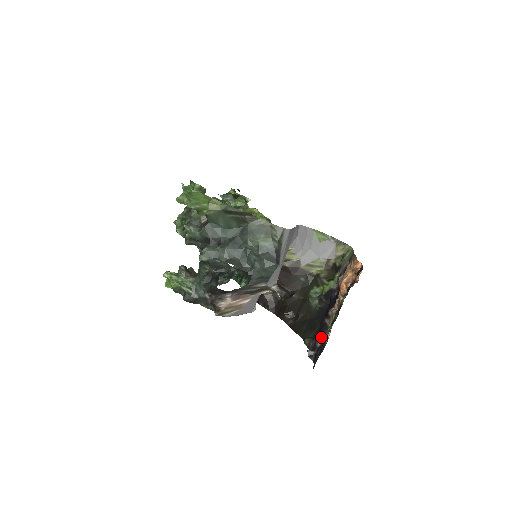
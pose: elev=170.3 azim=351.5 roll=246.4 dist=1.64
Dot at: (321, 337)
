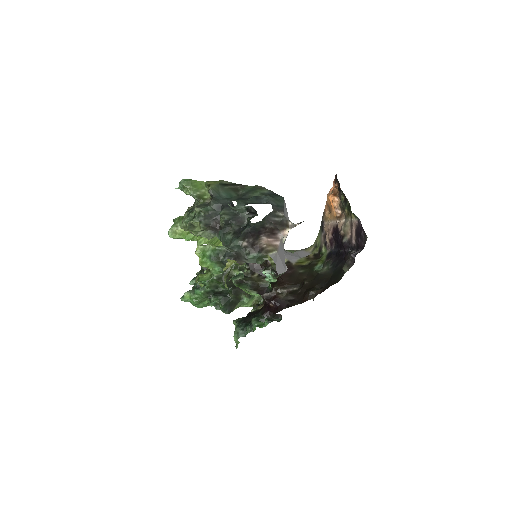
Dot at: (351, 251)
